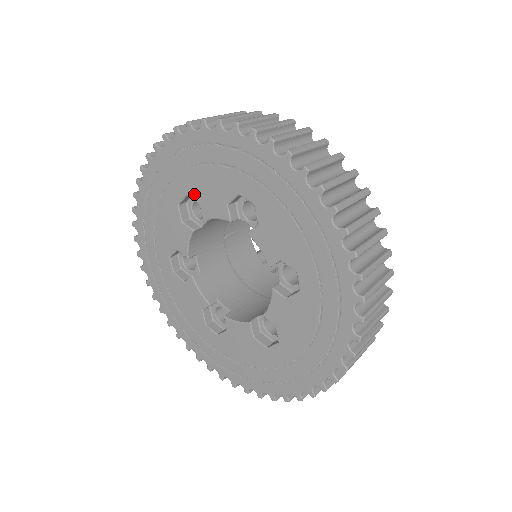
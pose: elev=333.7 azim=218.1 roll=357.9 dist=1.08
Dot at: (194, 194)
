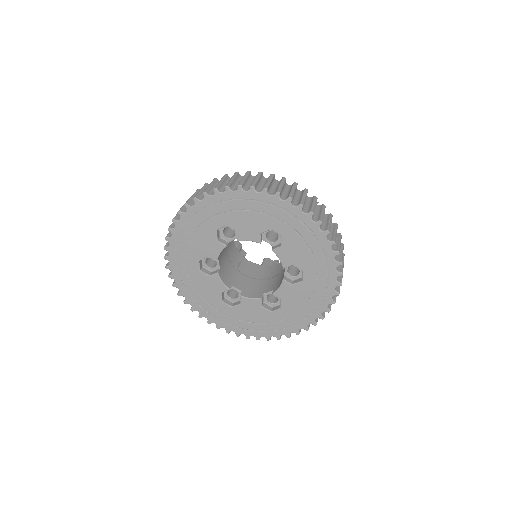
Dot at: (201, 256)
